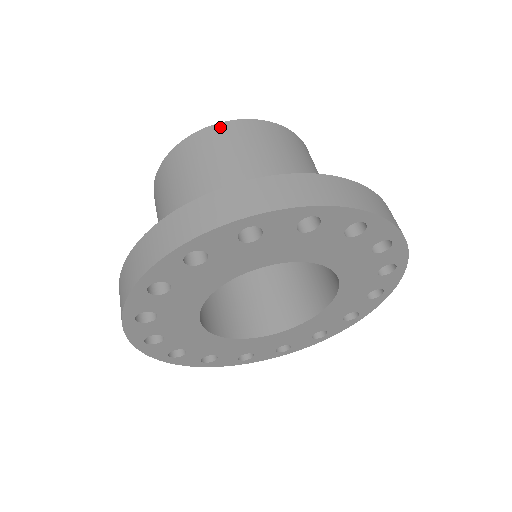
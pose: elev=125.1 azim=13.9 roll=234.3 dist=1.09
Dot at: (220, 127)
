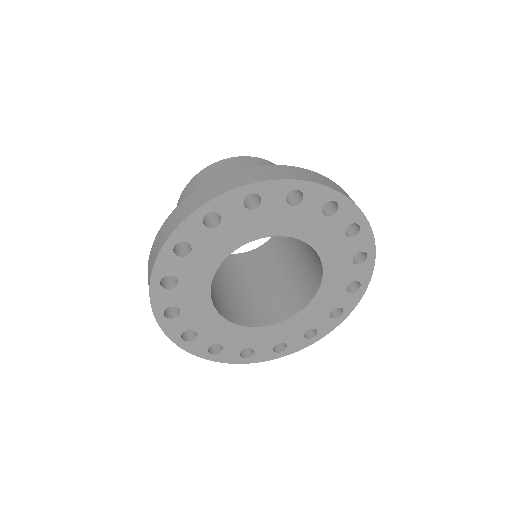
Dot at: occluded
